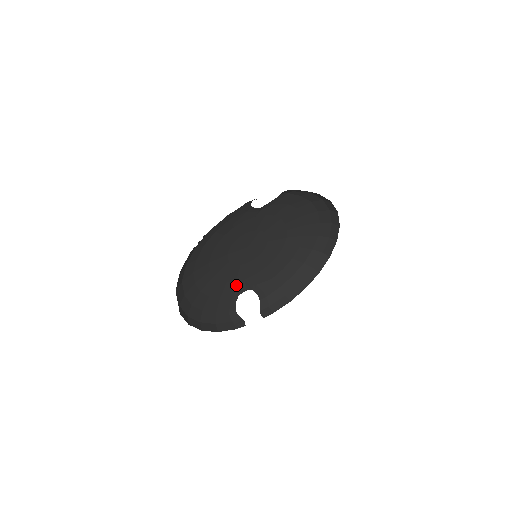
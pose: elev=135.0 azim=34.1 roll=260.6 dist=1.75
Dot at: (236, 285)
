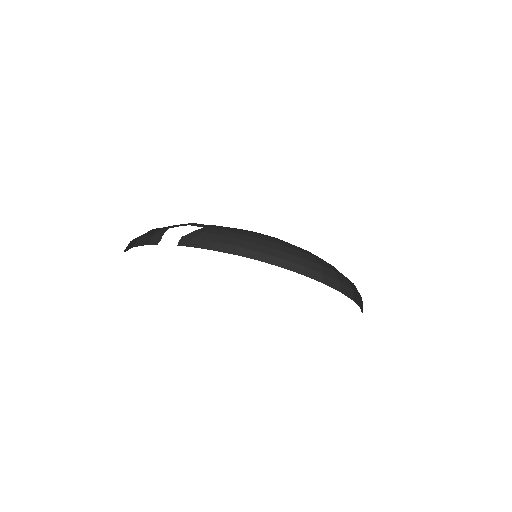
Dot at: occluded
